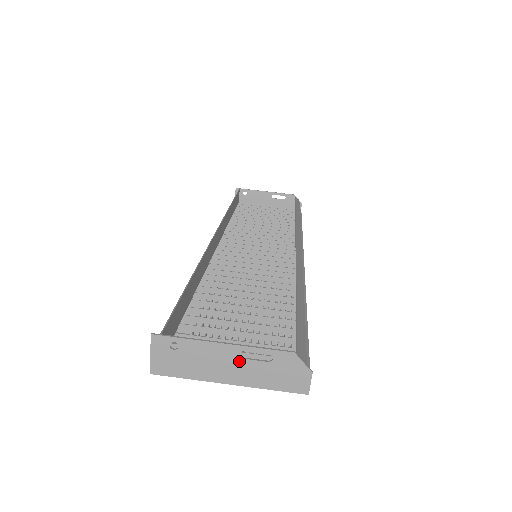
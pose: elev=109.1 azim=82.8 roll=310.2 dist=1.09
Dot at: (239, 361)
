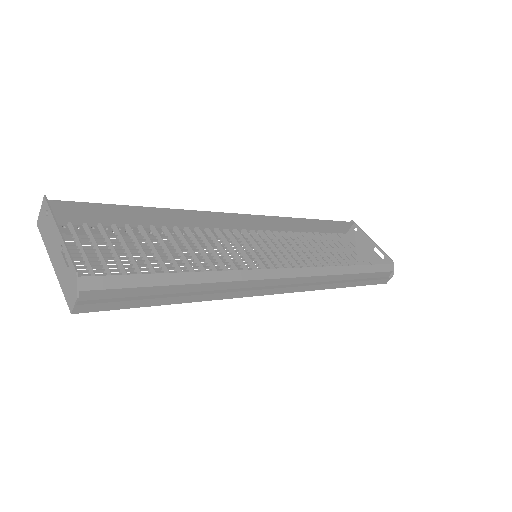
Dot at: (60, 252)
